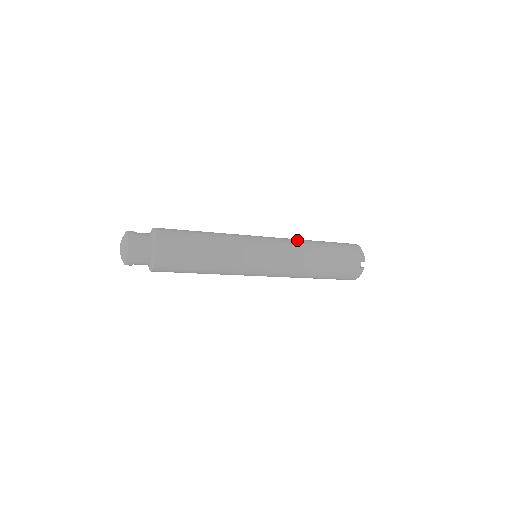
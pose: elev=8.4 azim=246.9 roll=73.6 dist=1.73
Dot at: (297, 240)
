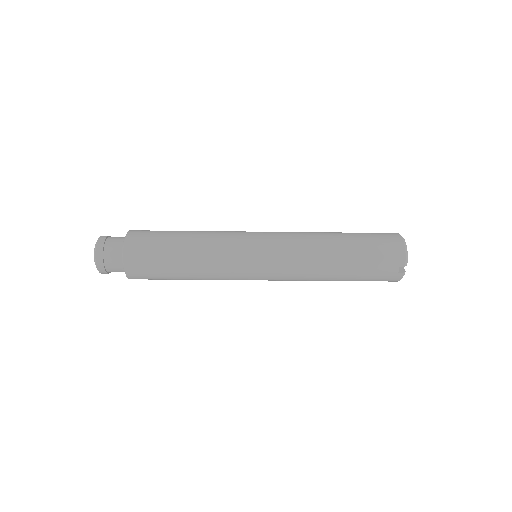
Dot at: (308, 238)
